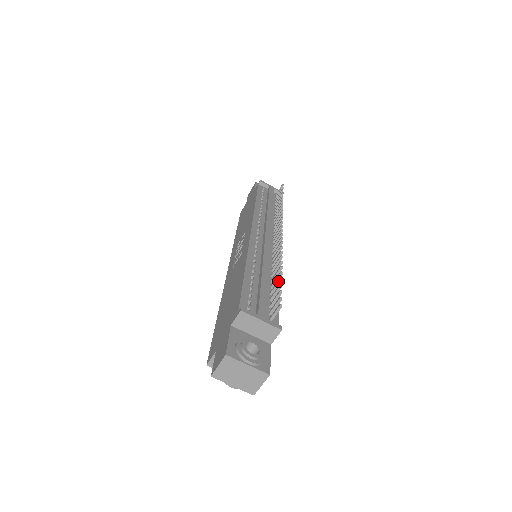
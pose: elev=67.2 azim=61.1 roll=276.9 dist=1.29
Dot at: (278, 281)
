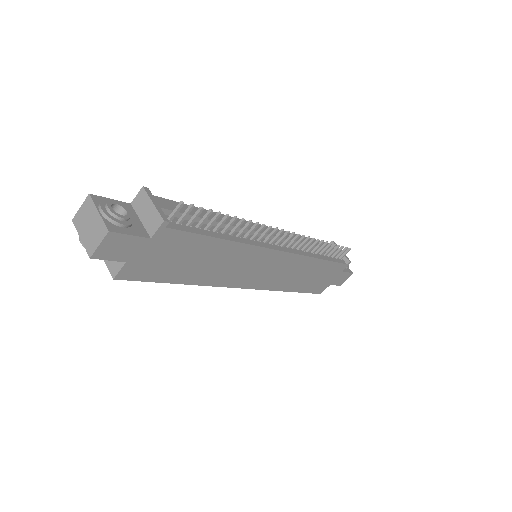
Dot at: occluded
